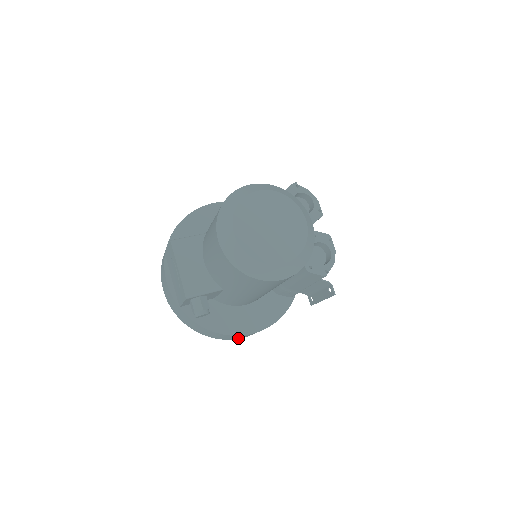
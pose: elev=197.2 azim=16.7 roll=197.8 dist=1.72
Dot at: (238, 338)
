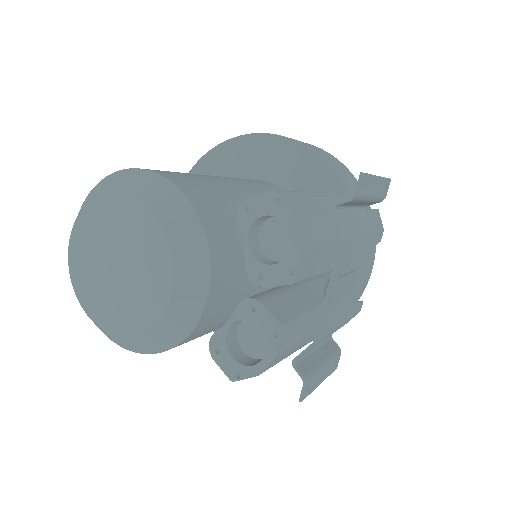
Dot at: occluded
